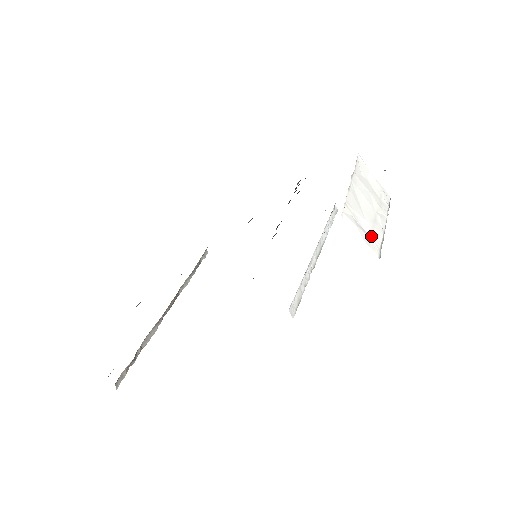
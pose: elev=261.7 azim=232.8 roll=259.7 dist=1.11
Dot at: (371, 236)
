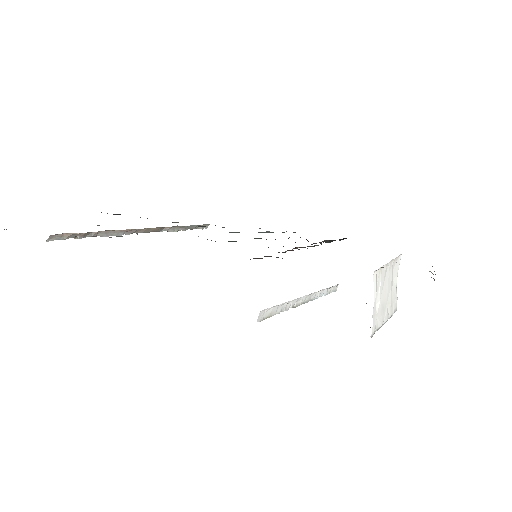
Dot at: (377, 314)
